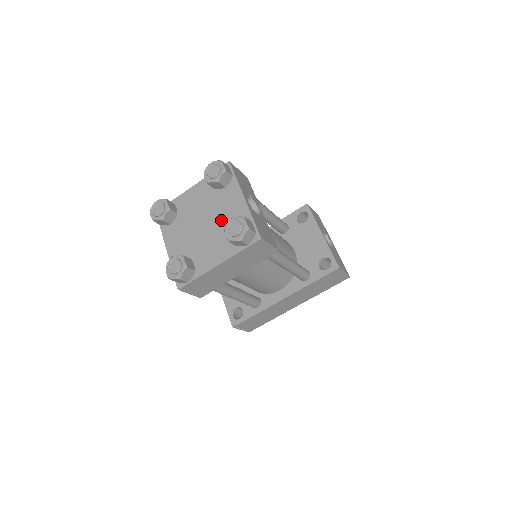
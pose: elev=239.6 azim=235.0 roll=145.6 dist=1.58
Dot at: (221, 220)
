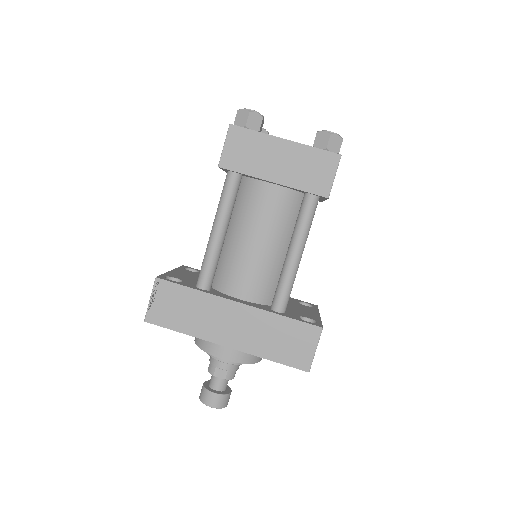
Dot at: occluded
